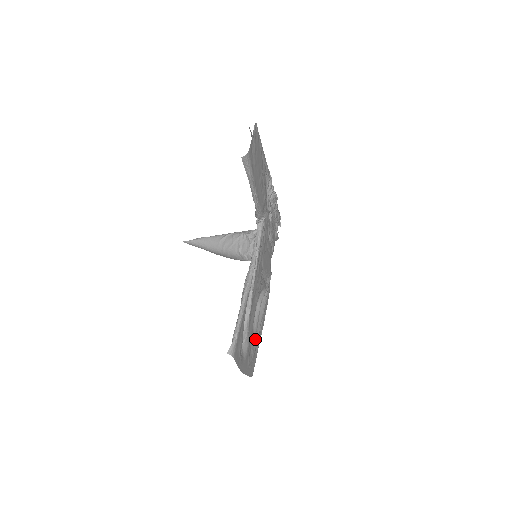
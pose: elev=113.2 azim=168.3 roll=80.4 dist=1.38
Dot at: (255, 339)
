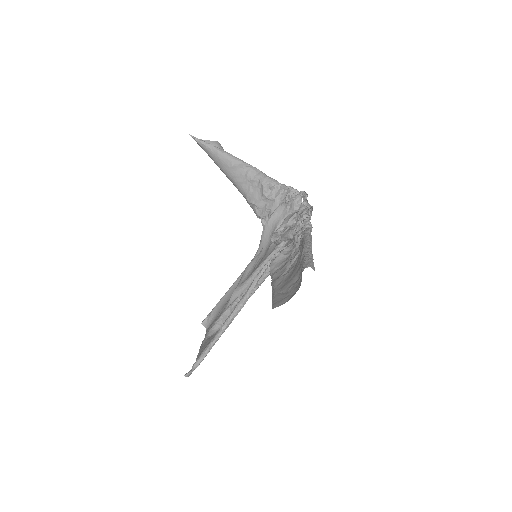
Dot at: (221, 310)
